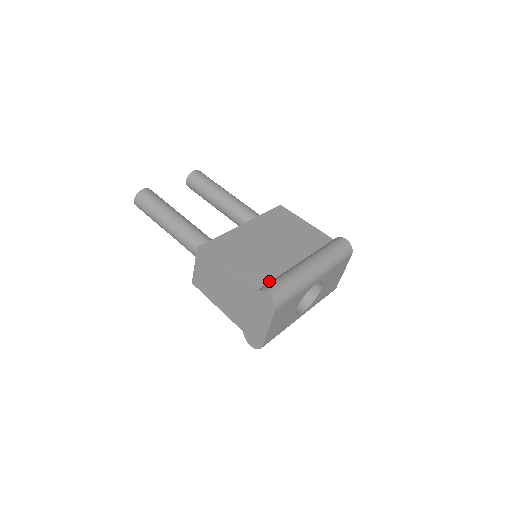
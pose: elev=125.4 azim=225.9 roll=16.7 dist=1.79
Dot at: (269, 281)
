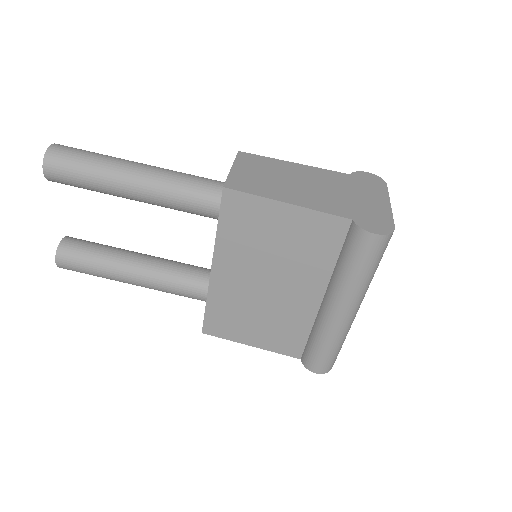
Dot at: (305, 341)
